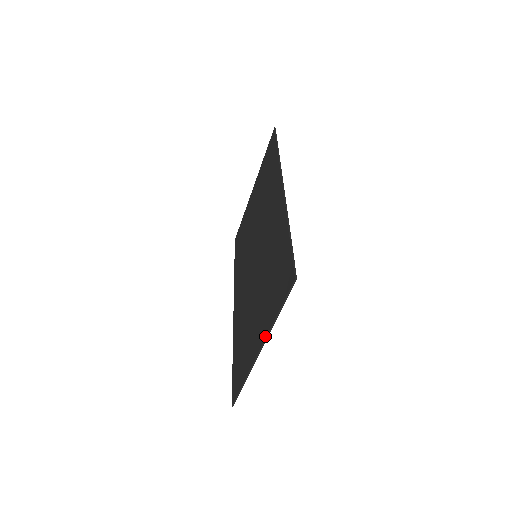
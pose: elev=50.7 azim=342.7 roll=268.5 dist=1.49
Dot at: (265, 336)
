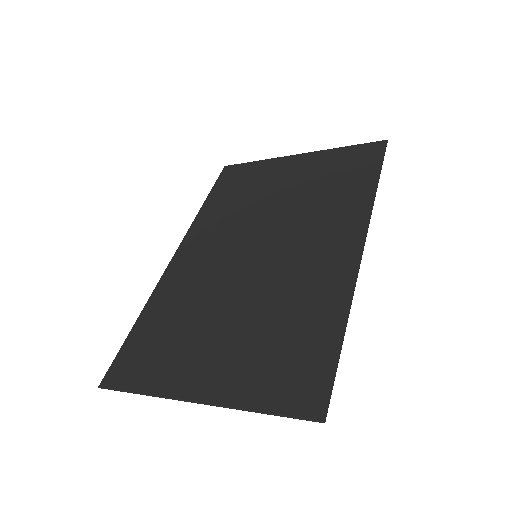
Dot at: (219, 402)
